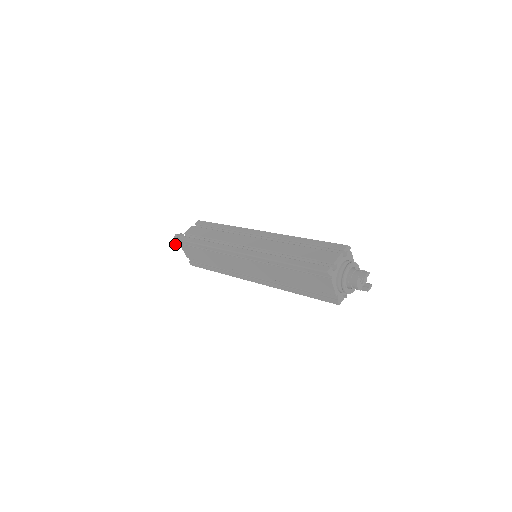
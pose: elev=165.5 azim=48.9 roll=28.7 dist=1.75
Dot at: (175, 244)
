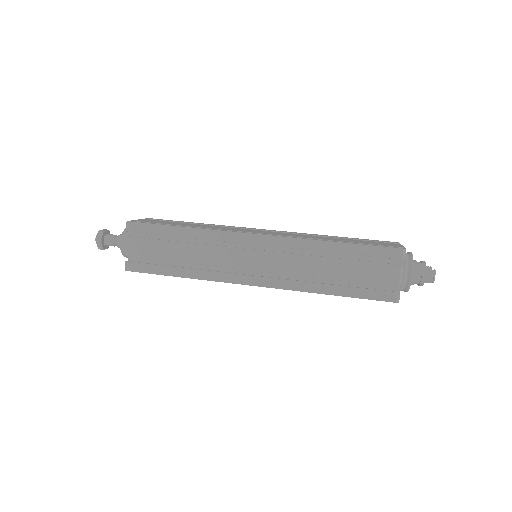
Dot at: (103, 249)
